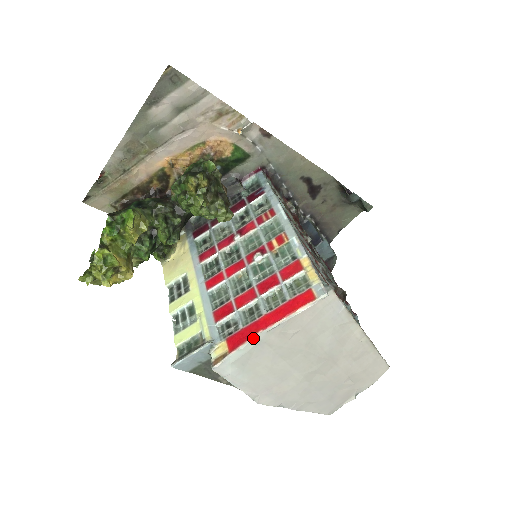
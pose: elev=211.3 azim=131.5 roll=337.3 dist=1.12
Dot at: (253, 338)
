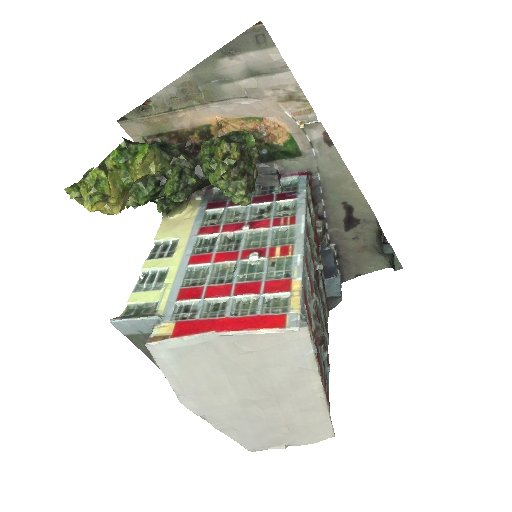
Dot at: (202, 335)
